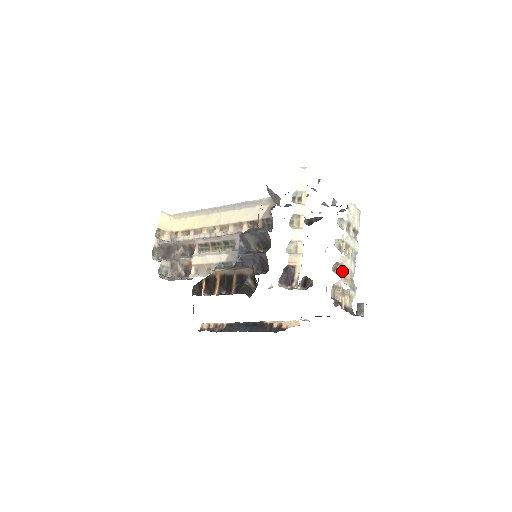
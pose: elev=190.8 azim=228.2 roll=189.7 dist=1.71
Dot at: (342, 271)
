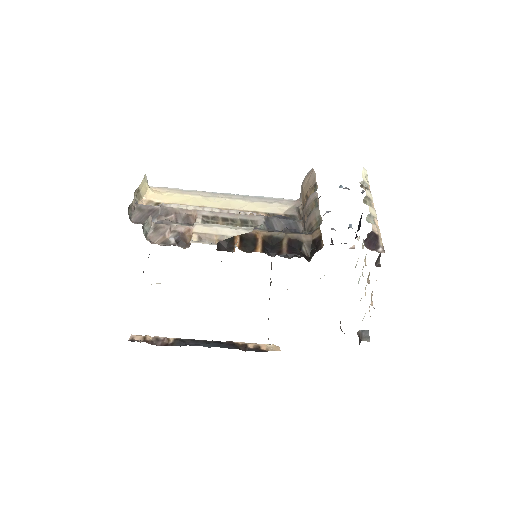
Dot at: (369, 282)
